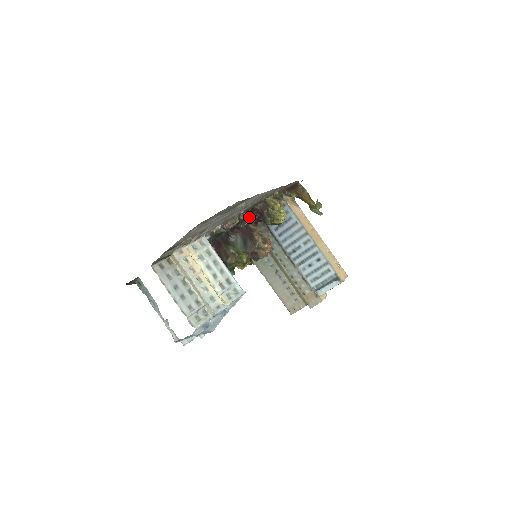
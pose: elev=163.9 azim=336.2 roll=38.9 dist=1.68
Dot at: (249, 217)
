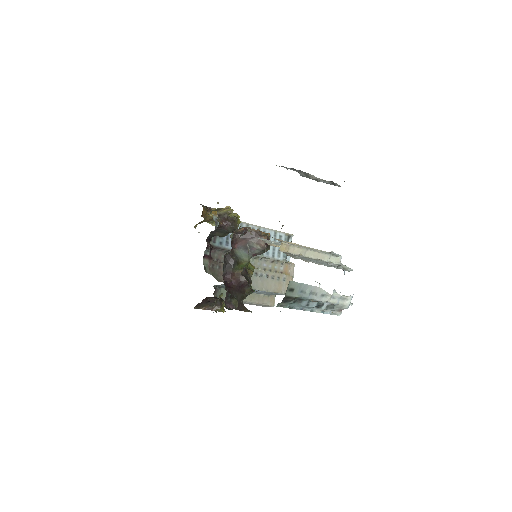
Dot at: occluded
